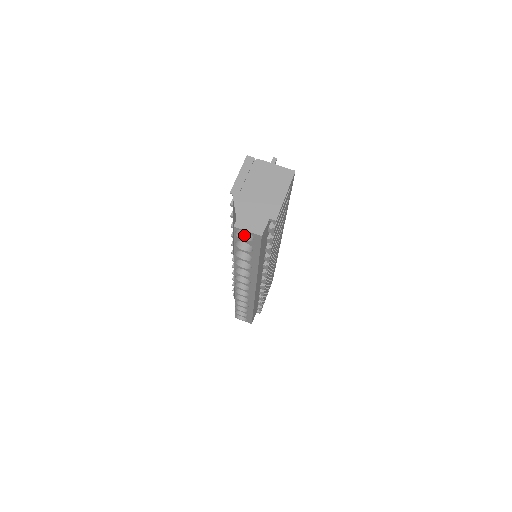
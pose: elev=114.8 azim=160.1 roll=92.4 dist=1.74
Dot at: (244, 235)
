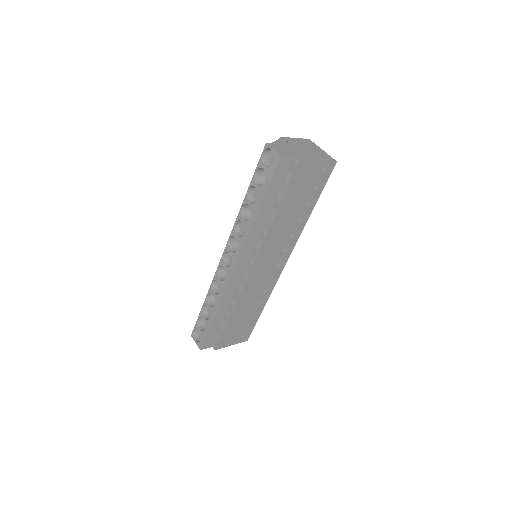
Dot at: (267, 165)
